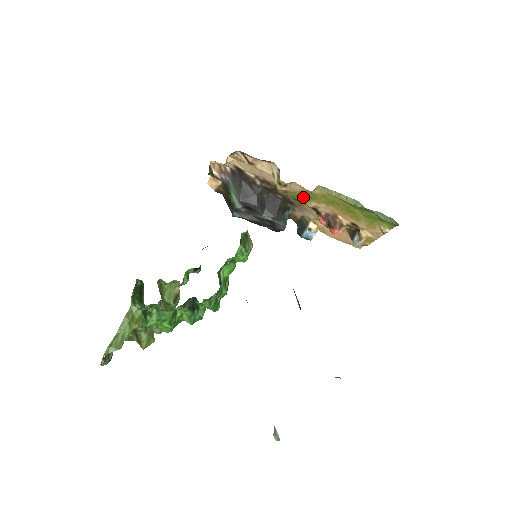
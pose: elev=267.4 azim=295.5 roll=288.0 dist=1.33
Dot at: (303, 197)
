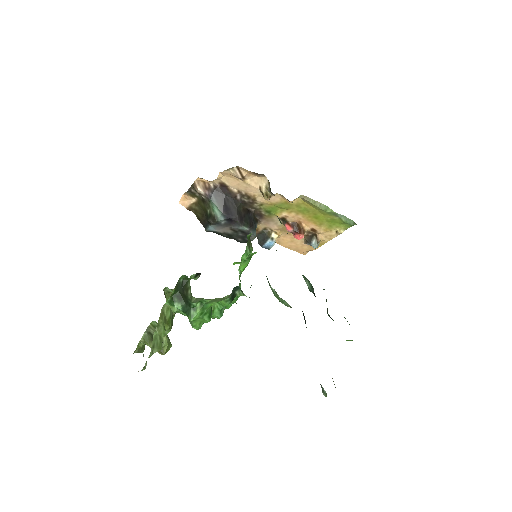
Dot at: (277, 208)
